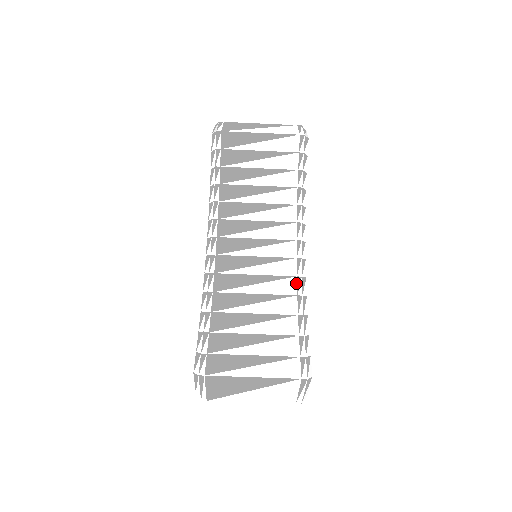
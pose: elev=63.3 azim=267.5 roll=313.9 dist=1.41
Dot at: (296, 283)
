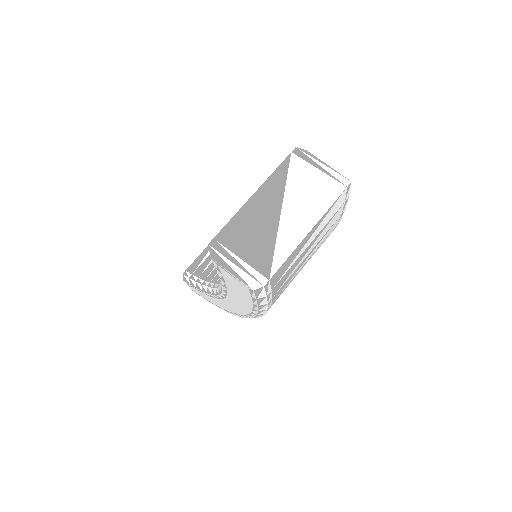
Dot at: occluded
